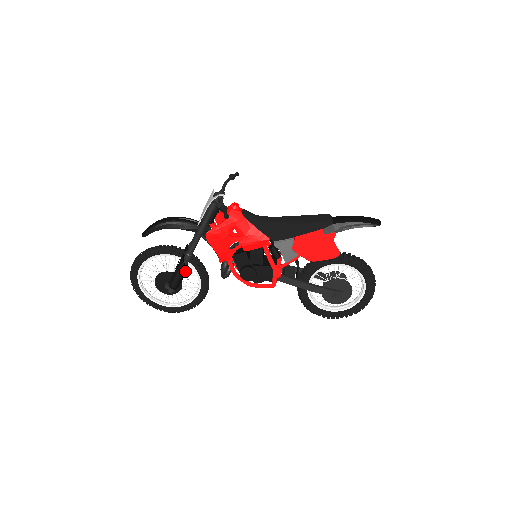
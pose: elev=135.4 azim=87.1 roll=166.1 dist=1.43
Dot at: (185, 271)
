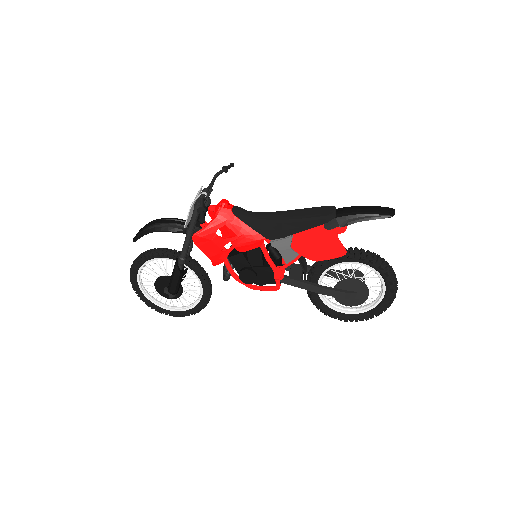
Dot at: (181, 275)
